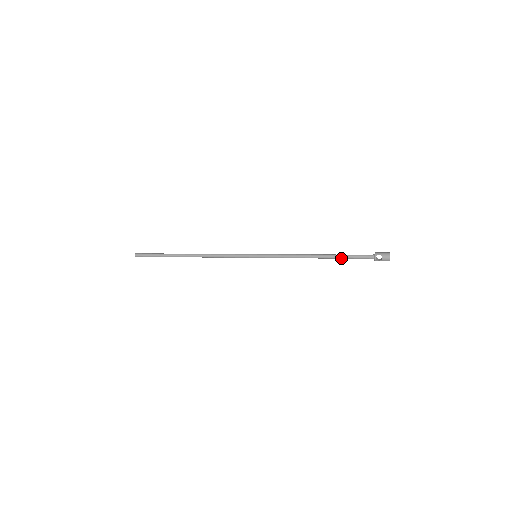
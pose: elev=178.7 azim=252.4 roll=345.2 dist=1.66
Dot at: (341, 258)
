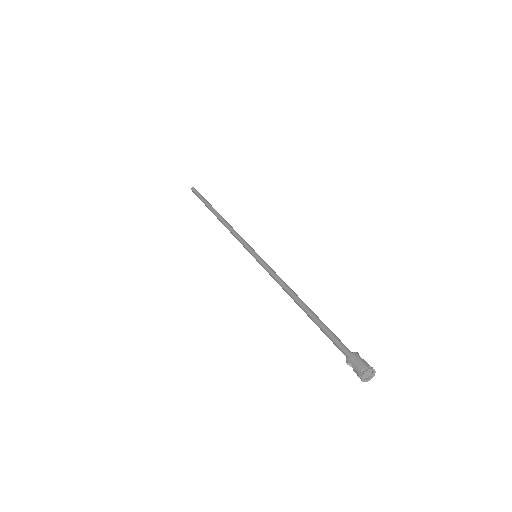
Dot at: (319, 326)
